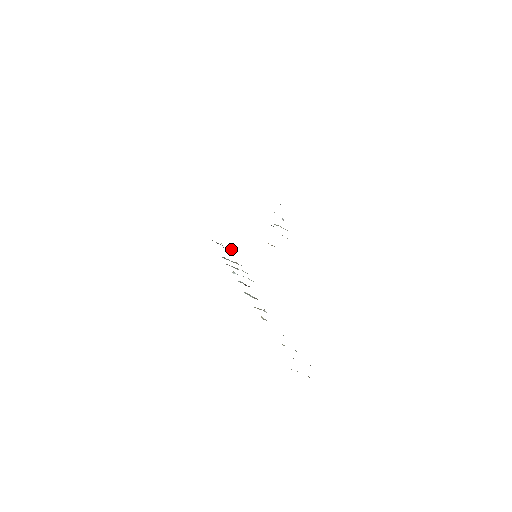
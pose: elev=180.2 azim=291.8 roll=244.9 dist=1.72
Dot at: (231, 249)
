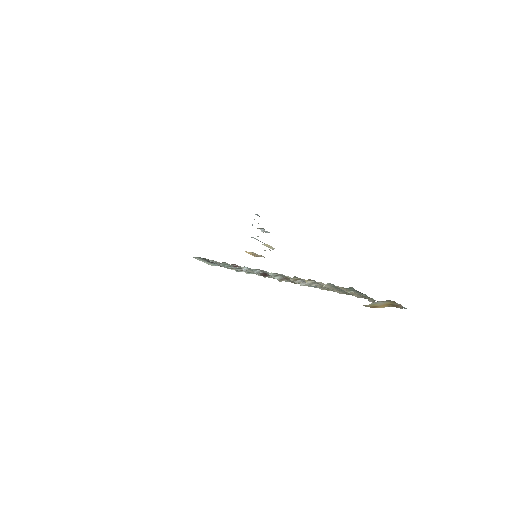
Dot at: occluded
